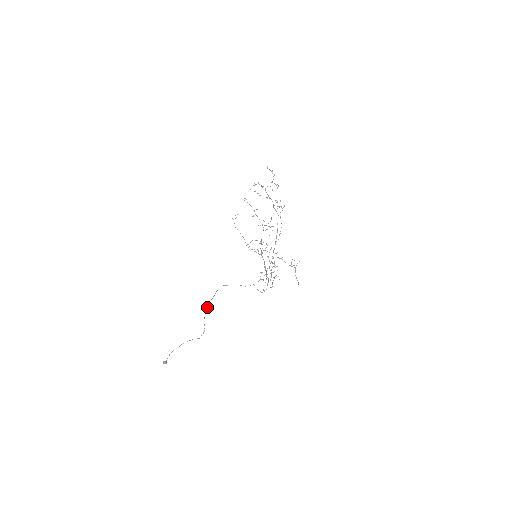
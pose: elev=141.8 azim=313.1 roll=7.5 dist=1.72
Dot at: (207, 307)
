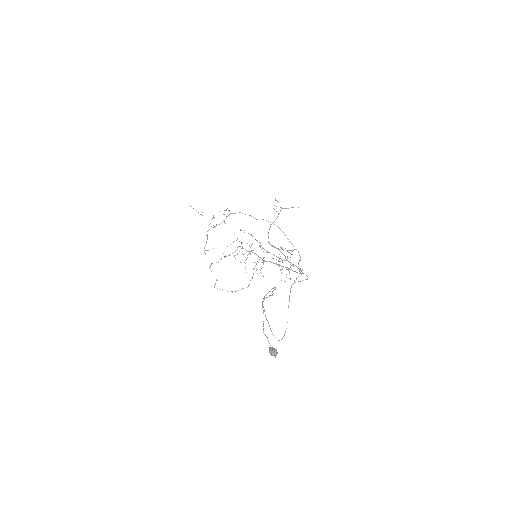
Dot at: occluded
